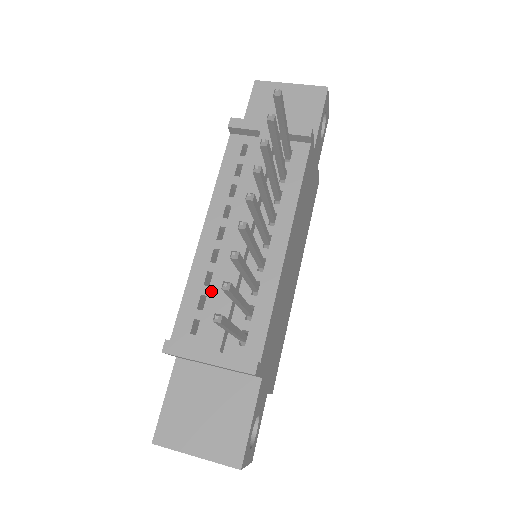
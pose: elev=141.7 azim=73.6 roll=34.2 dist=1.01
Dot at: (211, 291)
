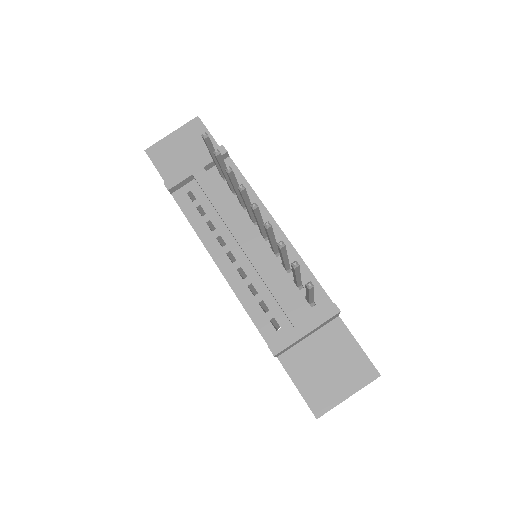
Dot at: (262, 295)
